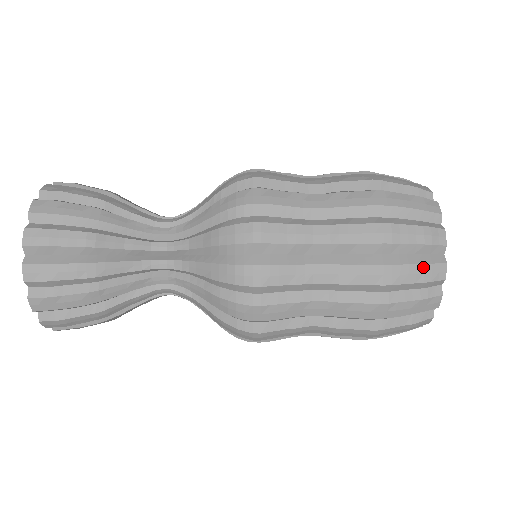
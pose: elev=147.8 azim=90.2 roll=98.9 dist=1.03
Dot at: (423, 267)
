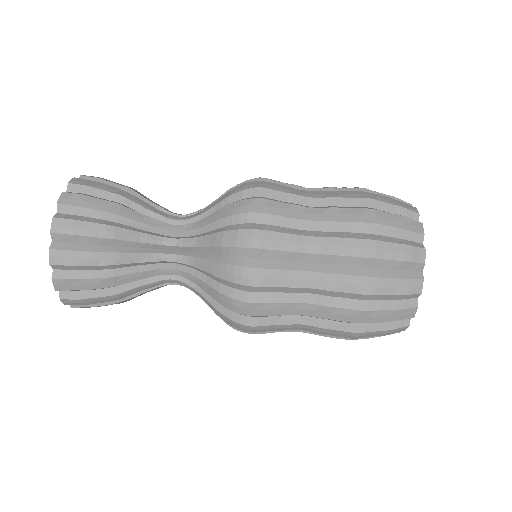
Dot at: (401, 281)
